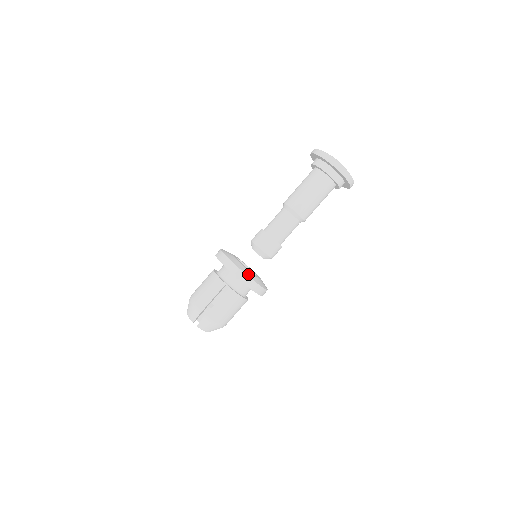
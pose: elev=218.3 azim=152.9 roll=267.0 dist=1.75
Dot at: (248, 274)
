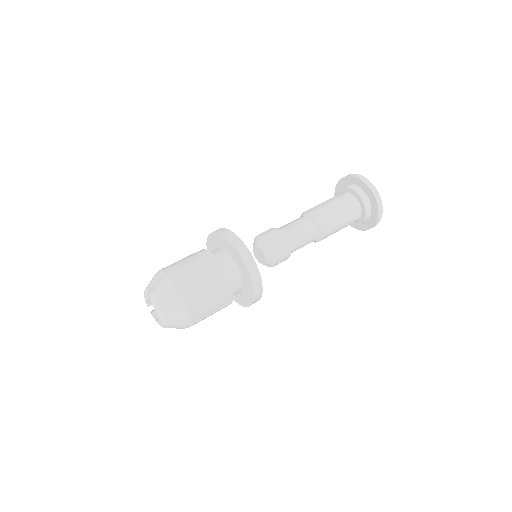
Dot at: occluded
